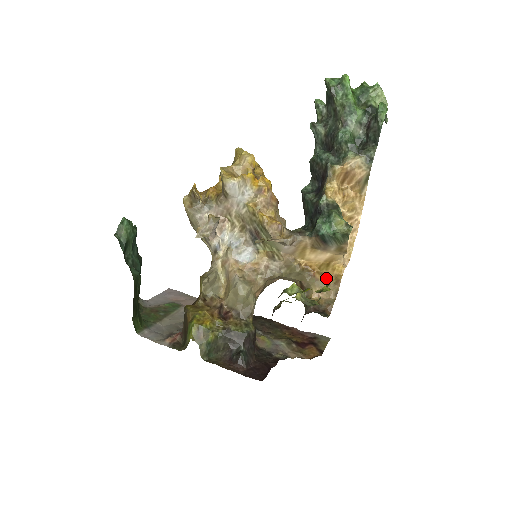
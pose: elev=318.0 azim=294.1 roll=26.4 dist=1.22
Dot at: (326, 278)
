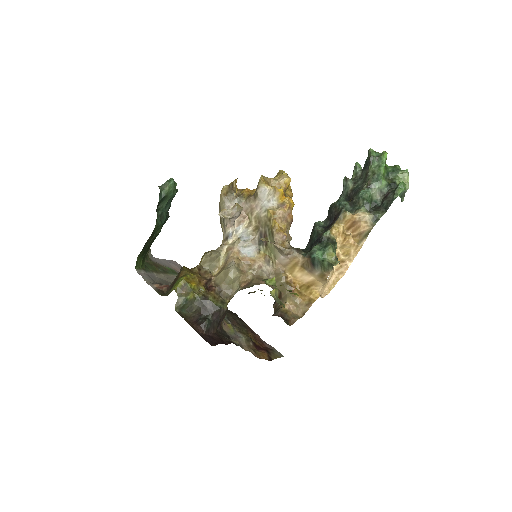
Dot at: (302, 297)
